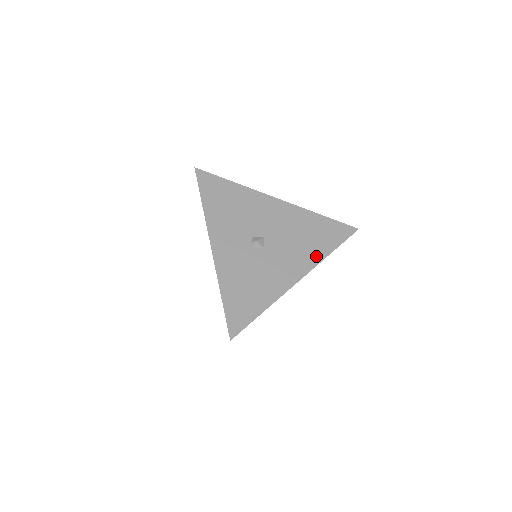
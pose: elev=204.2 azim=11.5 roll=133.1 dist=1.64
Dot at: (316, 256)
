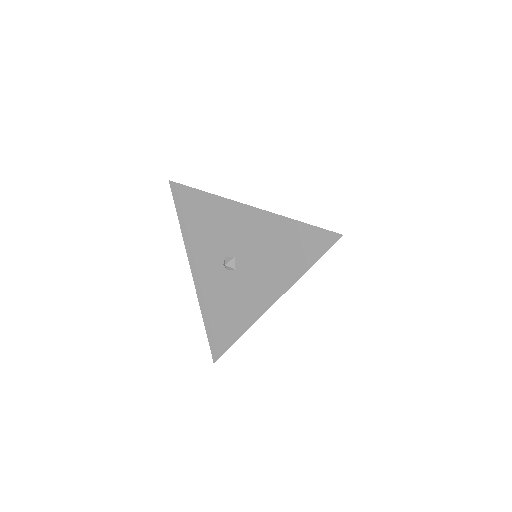
Dot at: (288, 277)
